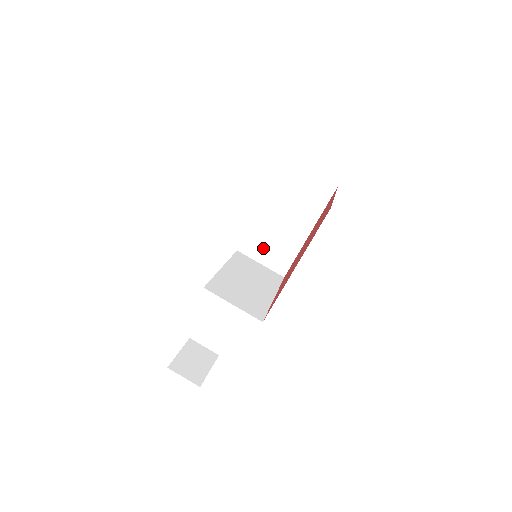
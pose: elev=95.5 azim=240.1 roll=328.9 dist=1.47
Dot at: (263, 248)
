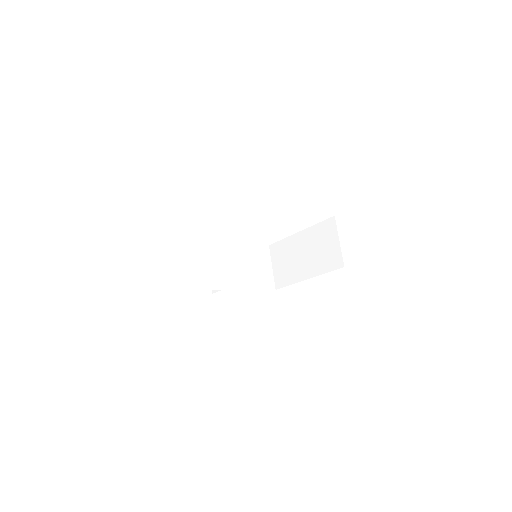
Dot at: (281, 259)
